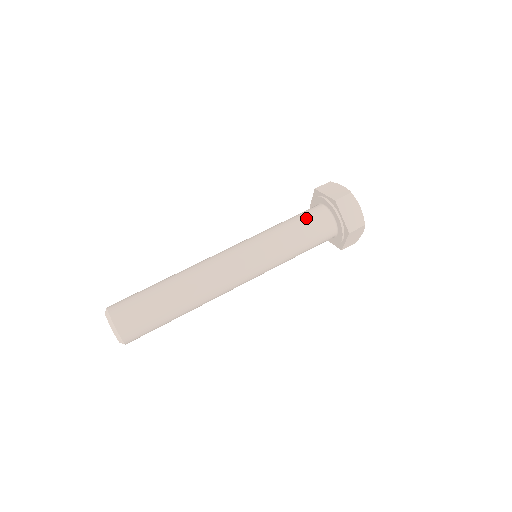
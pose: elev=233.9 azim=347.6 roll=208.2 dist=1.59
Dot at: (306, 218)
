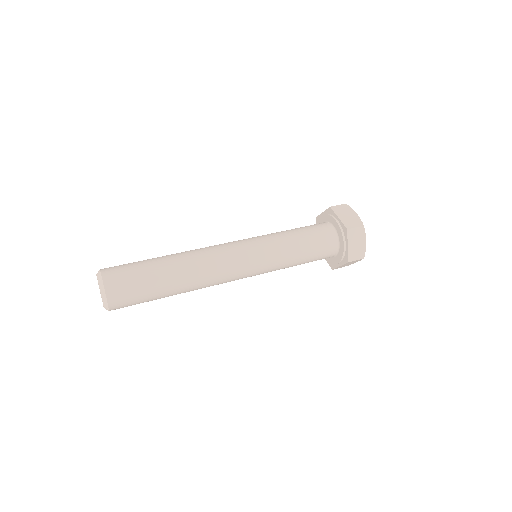
Dot at: (314, 235)
